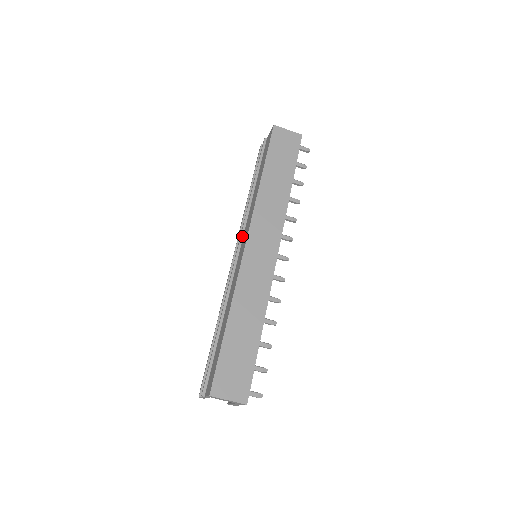
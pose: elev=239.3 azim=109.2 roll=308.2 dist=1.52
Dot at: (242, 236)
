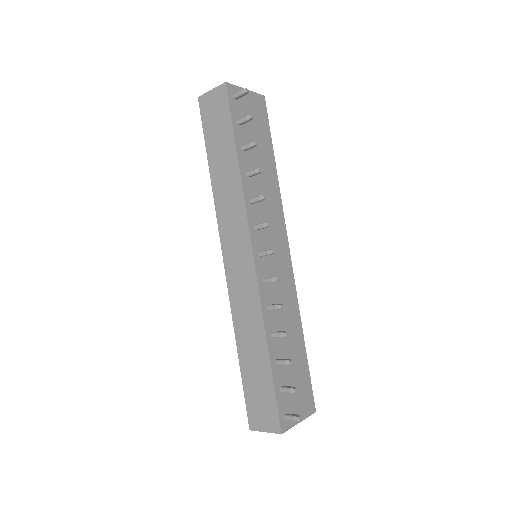
Dot at: occluded
